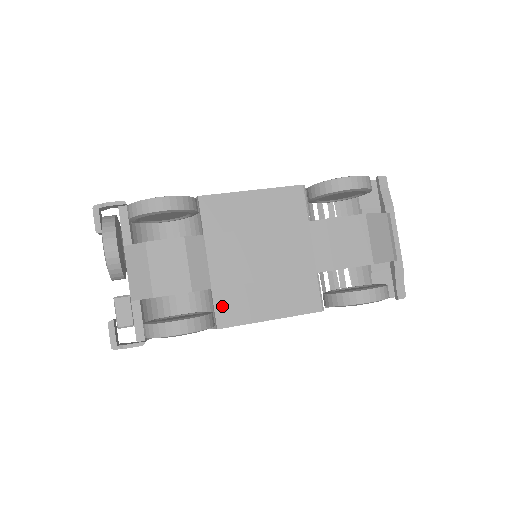
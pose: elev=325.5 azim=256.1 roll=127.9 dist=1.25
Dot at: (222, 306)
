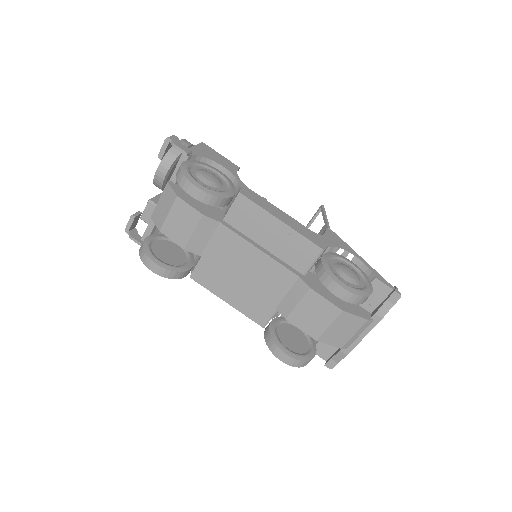
Dot at: (202, 268)
